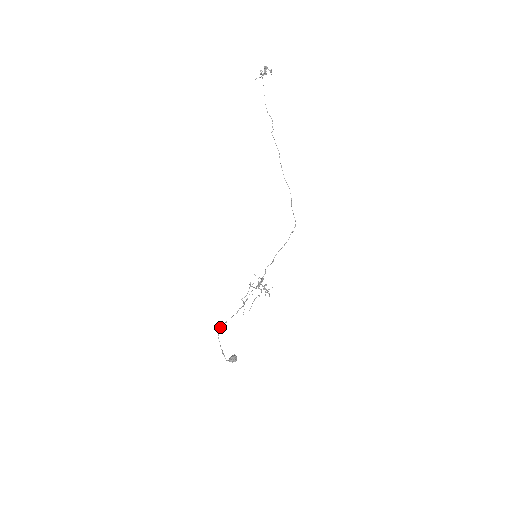
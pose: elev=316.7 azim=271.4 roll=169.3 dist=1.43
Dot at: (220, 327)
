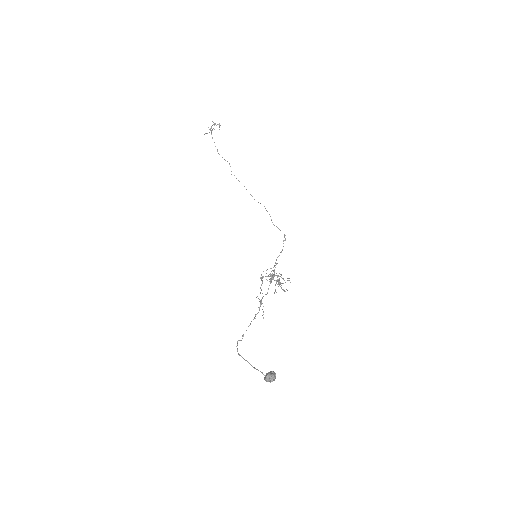
Dot at: (237, 342)
